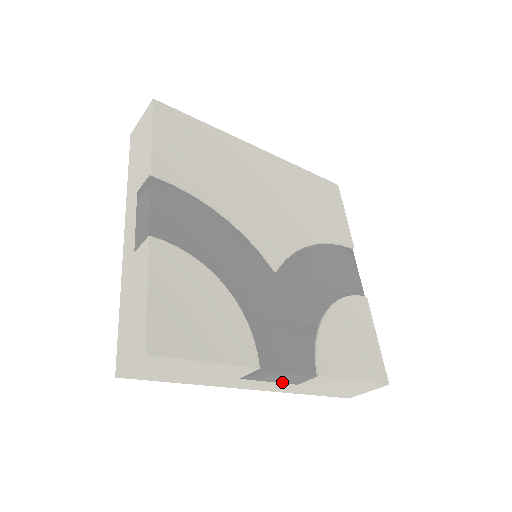
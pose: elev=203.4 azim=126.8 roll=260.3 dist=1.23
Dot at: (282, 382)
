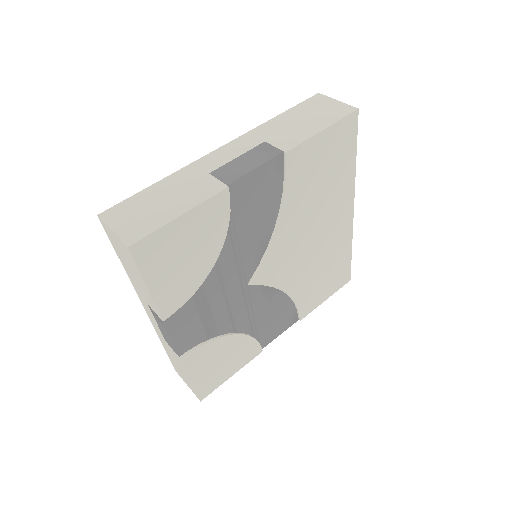
Dot at: occluded
